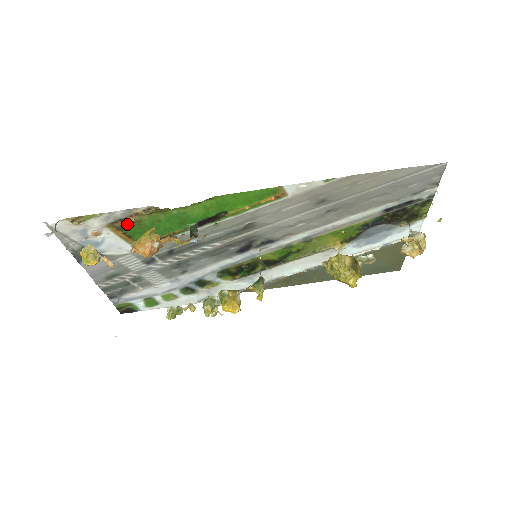
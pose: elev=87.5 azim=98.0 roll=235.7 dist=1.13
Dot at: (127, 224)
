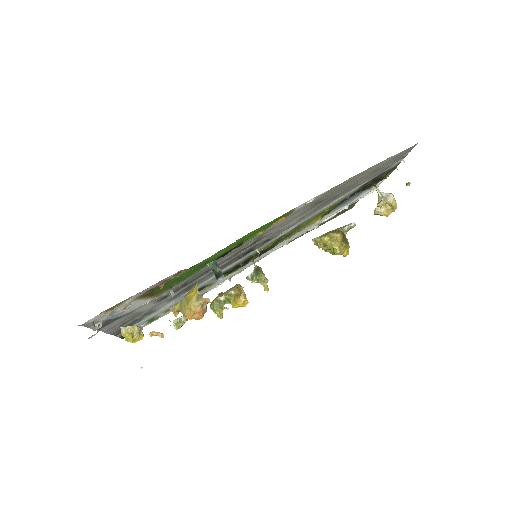
Dot at: (155, 289)
